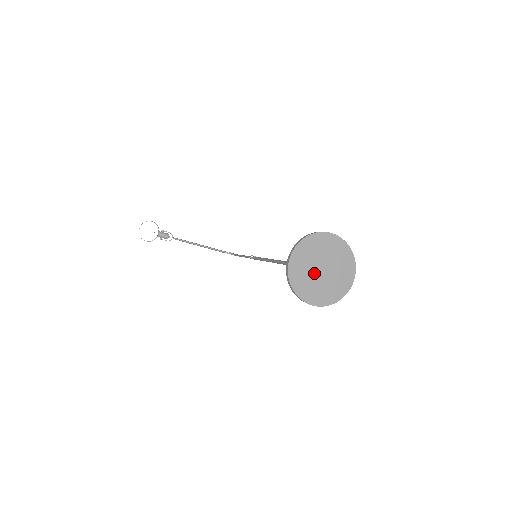
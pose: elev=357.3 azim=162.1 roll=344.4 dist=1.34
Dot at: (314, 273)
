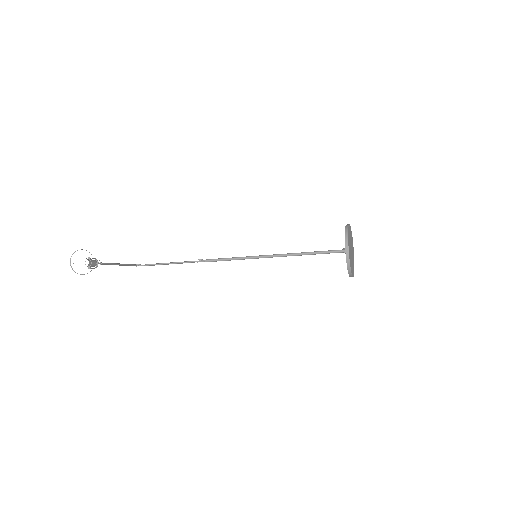
Dot at: (351, 254)
